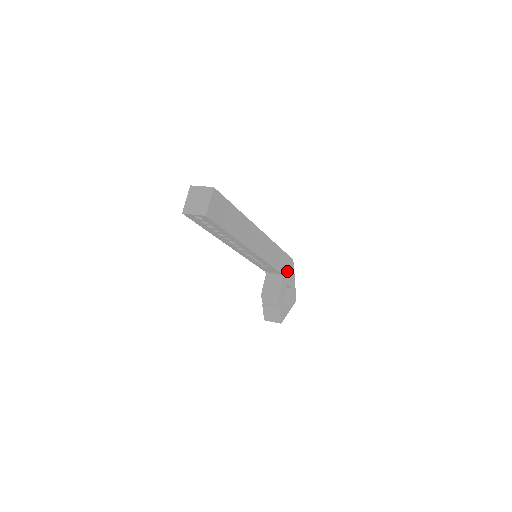
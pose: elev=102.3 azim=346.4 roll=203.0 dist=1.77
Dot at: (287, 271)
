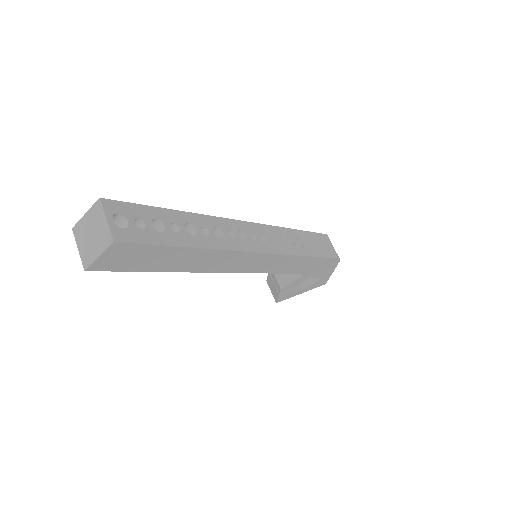
Dot at: (317, 269)
